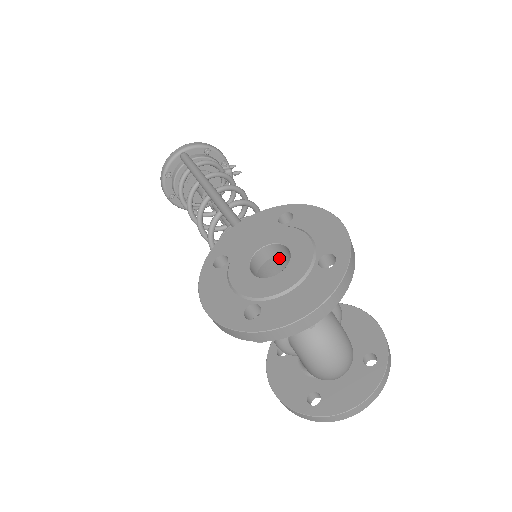
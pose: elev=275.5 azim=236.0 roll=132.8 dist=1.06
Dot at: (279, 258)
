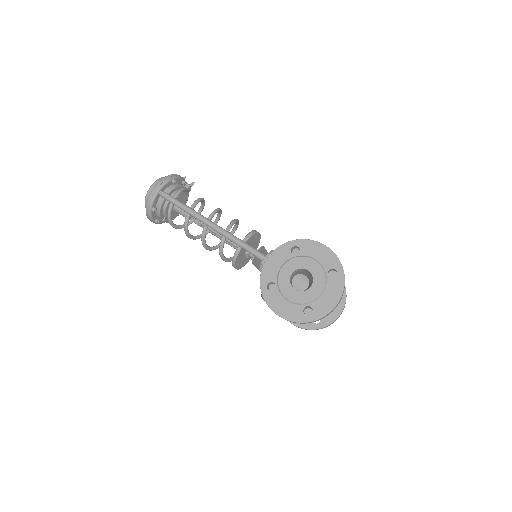
Dot at: occluded
